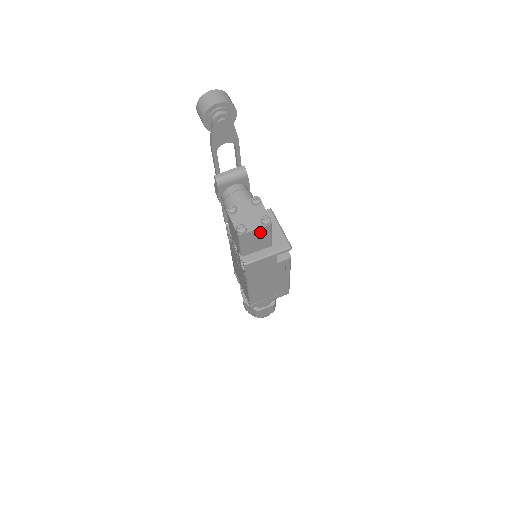
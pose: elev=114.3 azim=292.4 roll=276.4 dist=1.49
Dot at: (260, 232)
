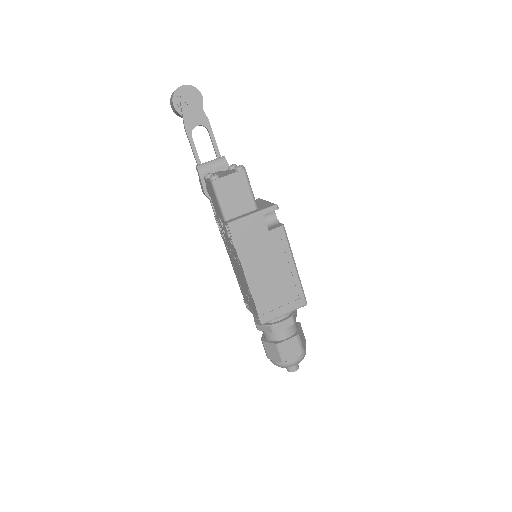
Dot at: (235, 181)
